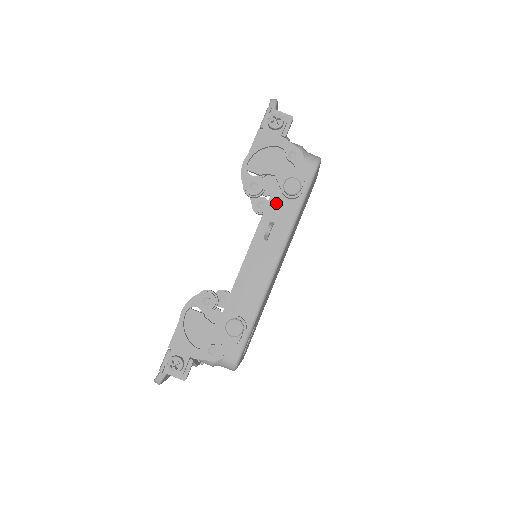
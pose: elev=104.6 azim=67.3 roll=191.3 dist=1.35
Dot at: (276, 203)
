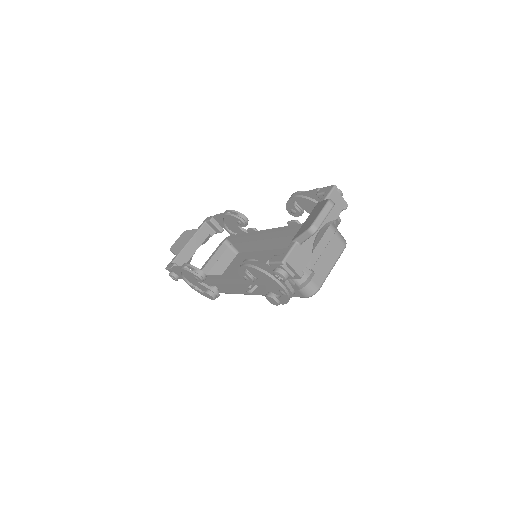
Dot at: (264, 284)
